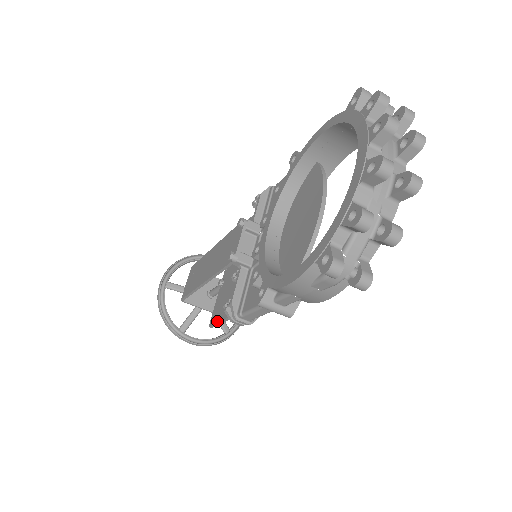
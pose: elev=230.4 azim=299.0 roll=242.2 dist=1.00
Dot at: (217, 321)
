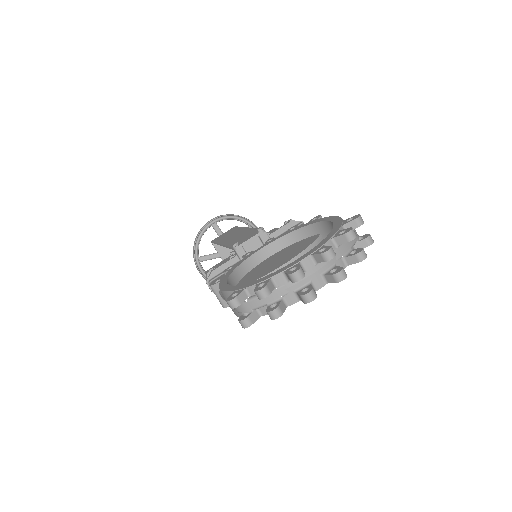
Dot at: occluded
